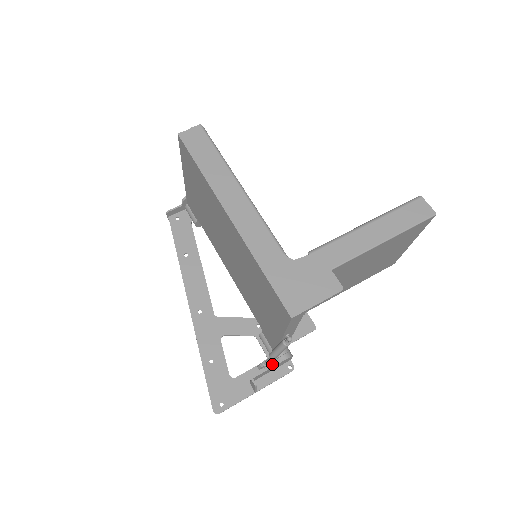
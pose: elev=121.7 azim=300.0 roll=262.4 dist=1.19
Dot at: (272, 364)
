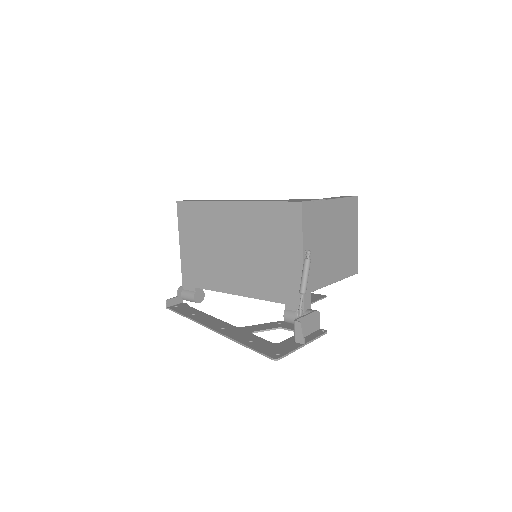
Dot at: occluded
